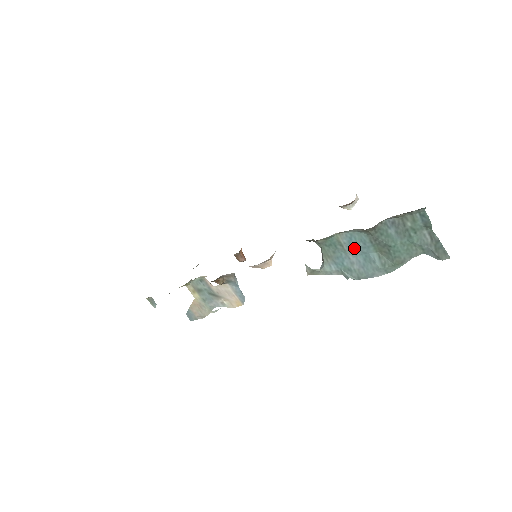
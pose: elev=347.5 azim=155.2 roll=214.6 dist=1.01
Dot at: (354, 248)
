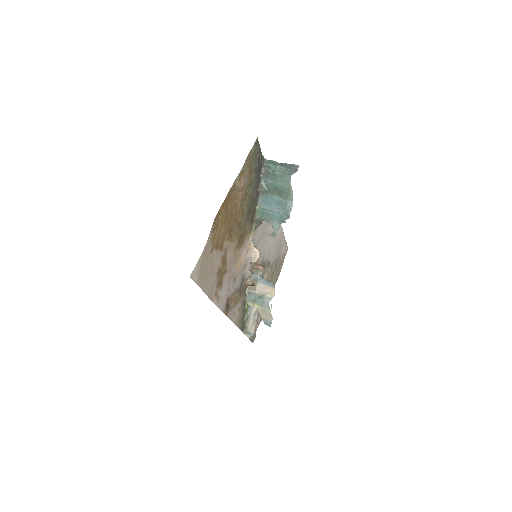
Dot at: (270, 205)
